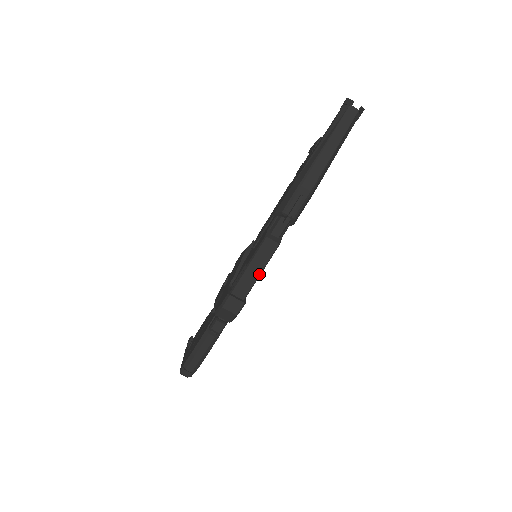
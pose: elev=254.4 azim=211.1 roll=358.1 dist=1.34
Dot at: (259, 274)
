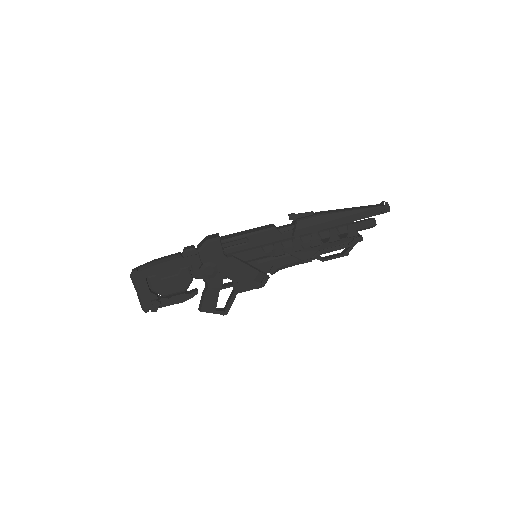
Dot at: (246, 234)
